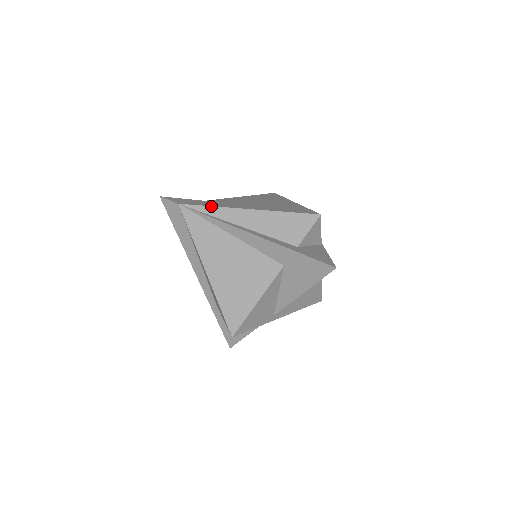
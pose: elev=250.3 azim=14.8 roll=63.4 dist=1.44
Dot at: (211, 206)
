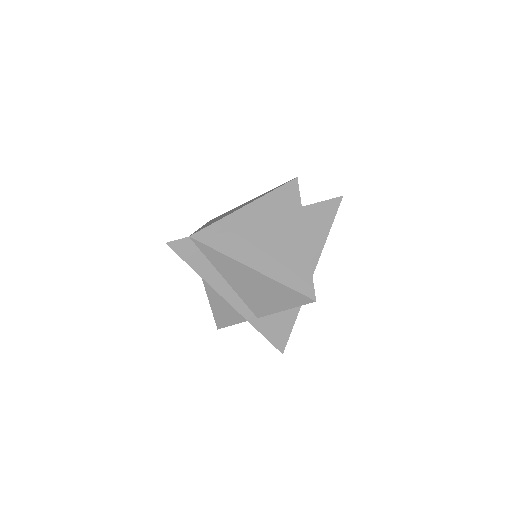
Dot at: (218, 220)
